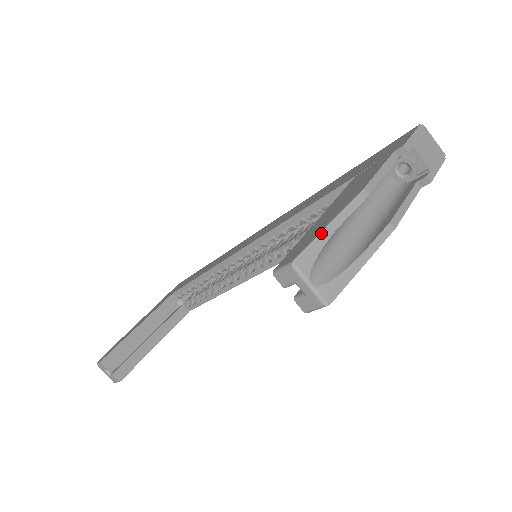
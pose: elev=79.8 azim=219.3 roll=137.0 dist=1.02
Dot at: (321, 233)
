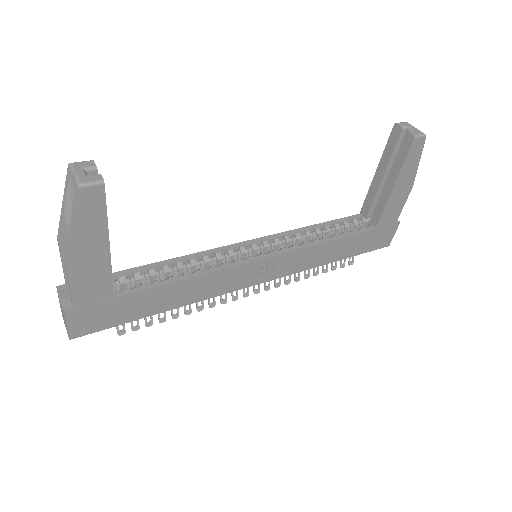
Dot at: occluded
